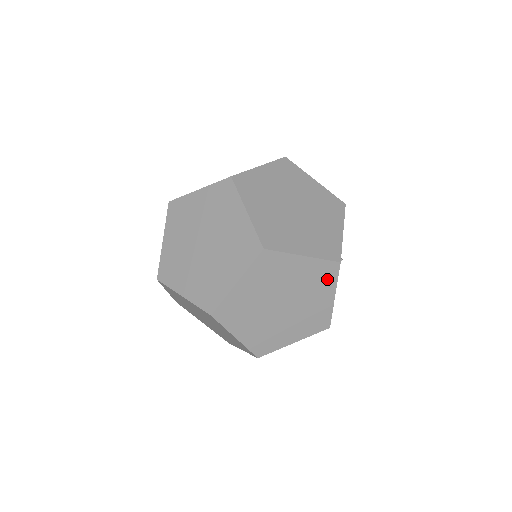
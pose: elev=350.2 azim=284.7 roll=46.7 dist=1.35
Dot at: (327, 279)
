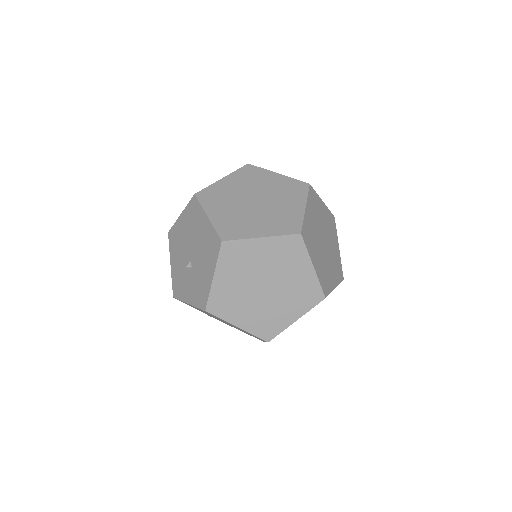
Dot at: (333, 229)
